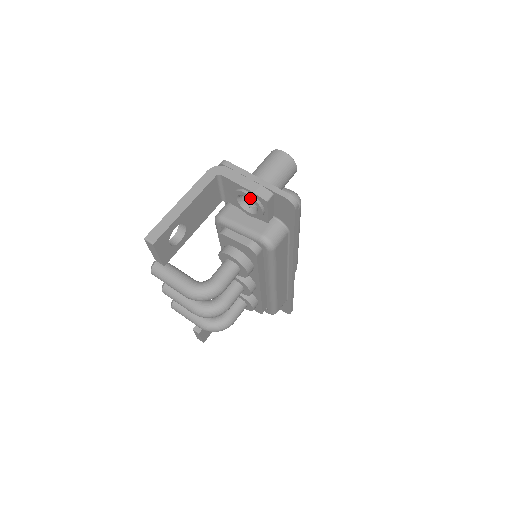
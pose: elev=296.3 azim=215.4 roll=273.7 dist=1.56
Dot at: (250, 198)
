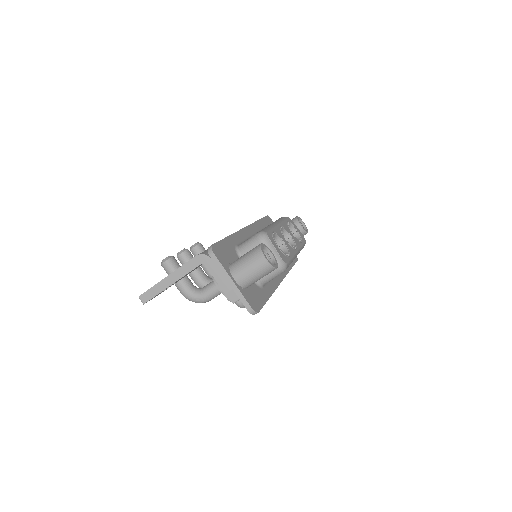
Dot at: occluded
